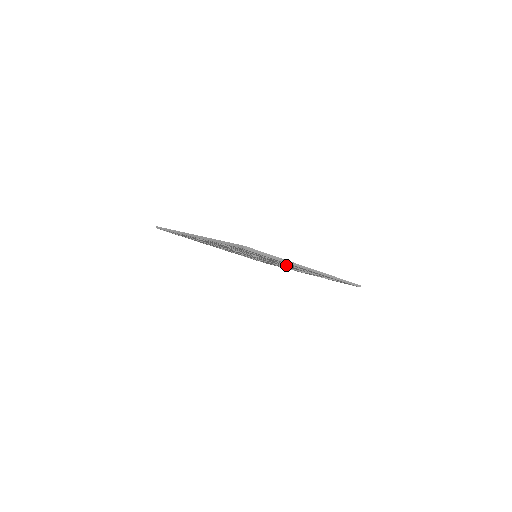
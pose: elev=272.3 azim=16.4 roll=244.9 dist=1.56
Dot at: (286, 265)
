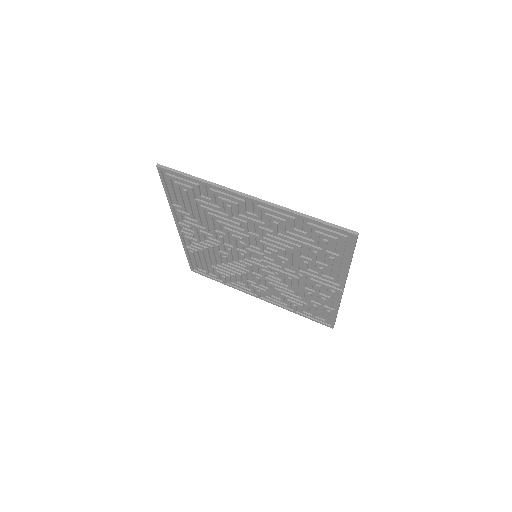
Dot at: (296, 278)
